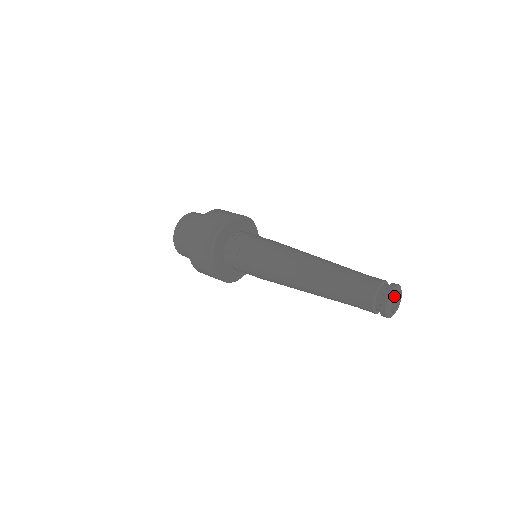
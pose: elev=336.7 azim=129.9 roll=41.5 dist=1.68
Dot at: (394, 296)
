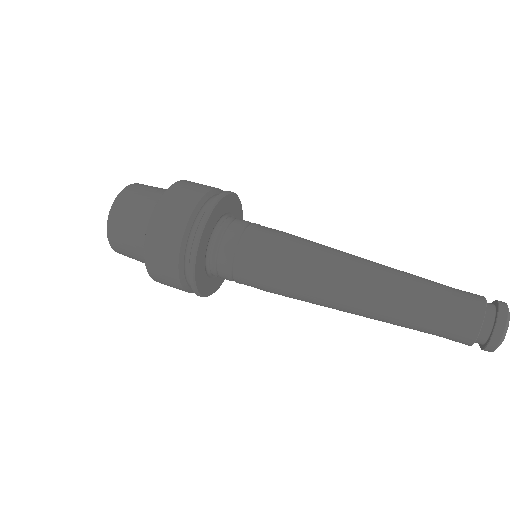
Dot at: occluded
